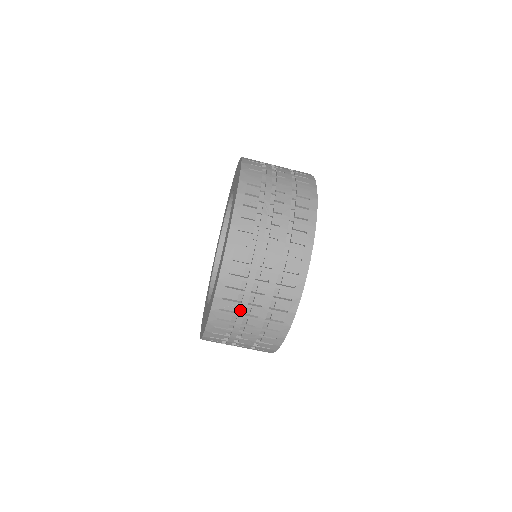
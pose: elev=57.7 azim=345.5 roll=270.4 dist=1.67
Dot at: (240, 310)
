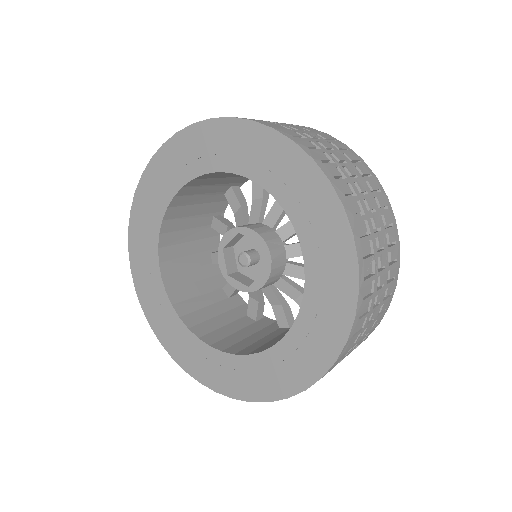
Dot at: occluded
